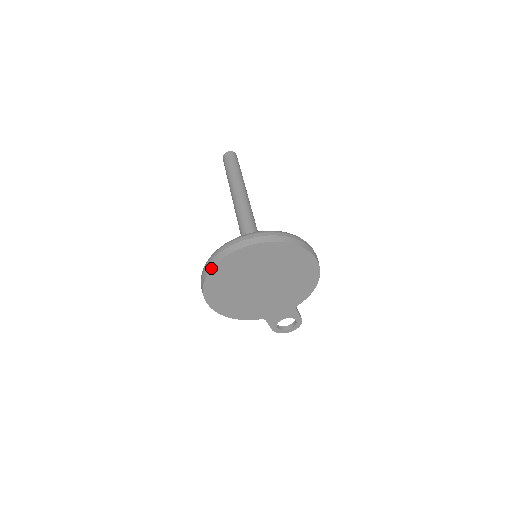
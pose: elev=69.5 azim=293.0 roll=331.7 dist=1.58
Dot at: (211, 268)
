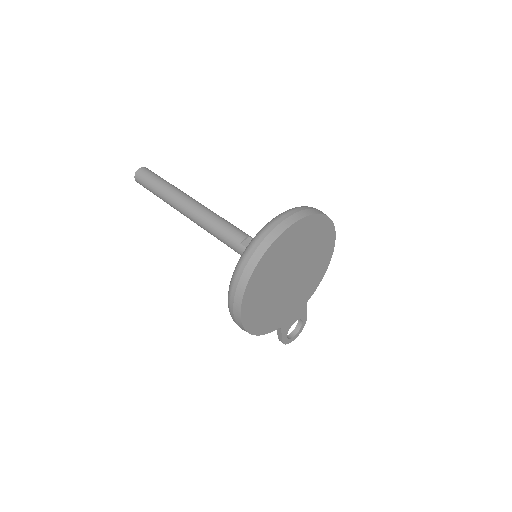
Dot at: (258, 262)
